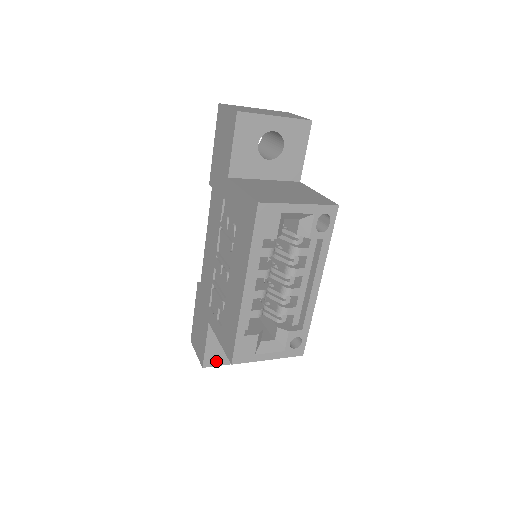
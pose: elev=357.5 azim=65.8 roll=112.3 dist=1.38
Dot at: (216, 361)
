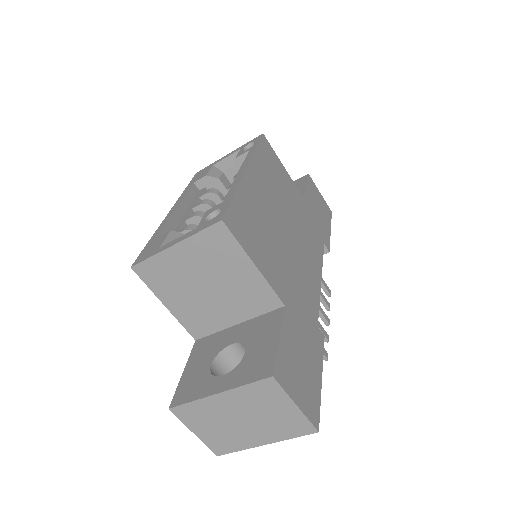
Dot at: (191, 394)
